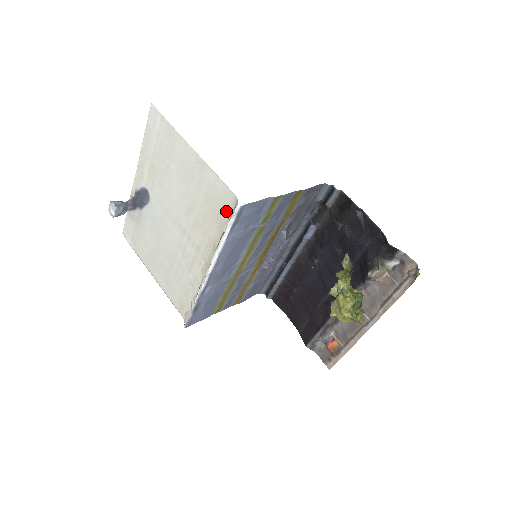
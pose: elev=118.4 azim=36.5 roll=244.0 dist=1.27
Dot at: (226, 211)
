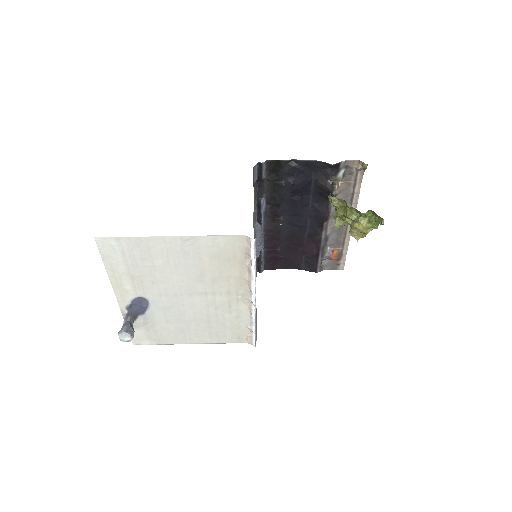
Dot at: (240, 251)
